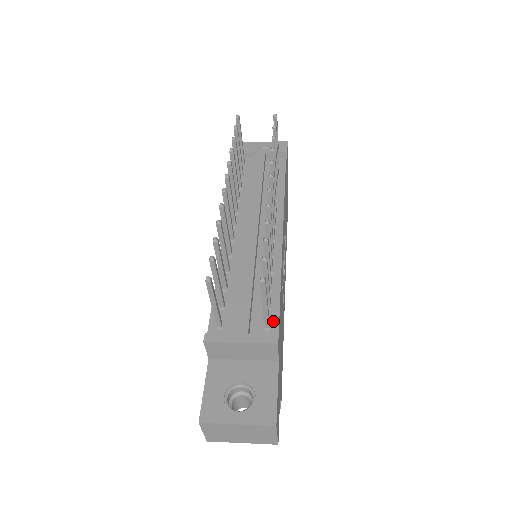
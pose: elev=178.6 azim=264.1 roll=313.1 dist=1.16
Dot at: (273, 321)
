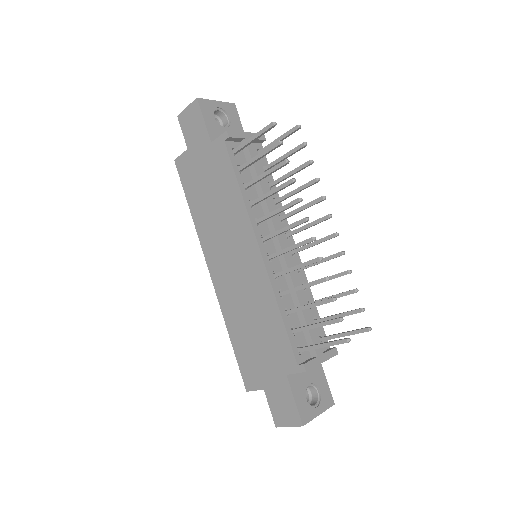
Dot at: (323, 334)
